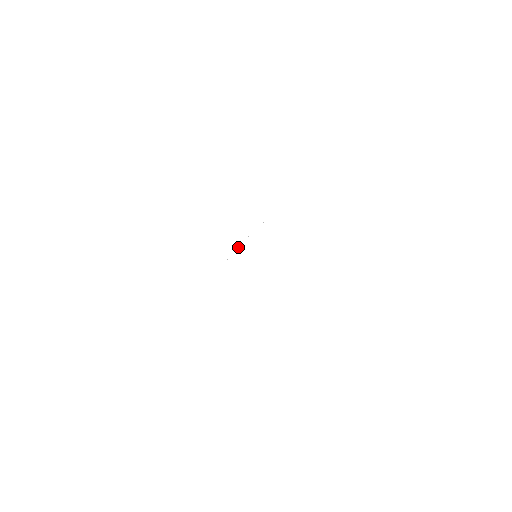
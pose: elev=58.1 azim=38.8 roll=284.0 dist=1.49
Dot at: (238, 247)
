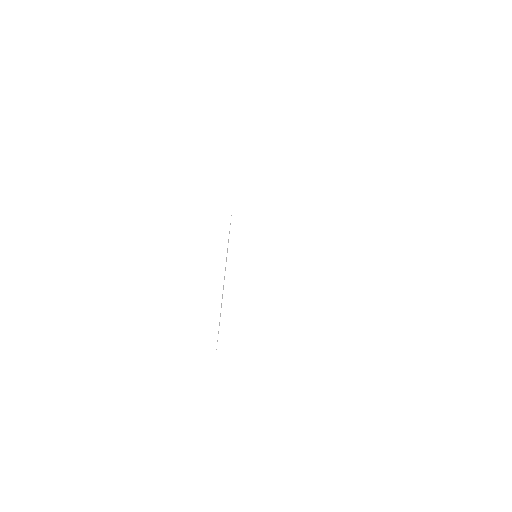
Dot at: occluded
